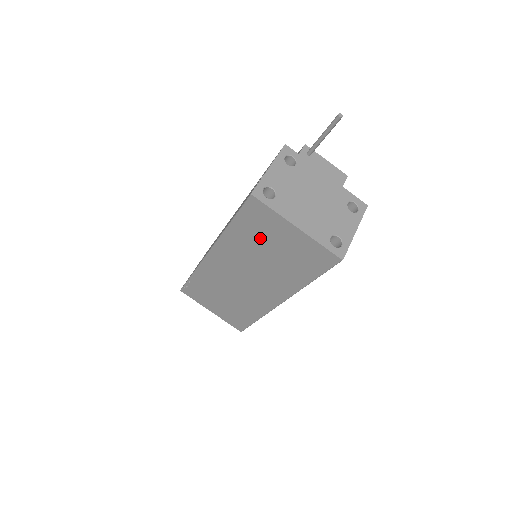
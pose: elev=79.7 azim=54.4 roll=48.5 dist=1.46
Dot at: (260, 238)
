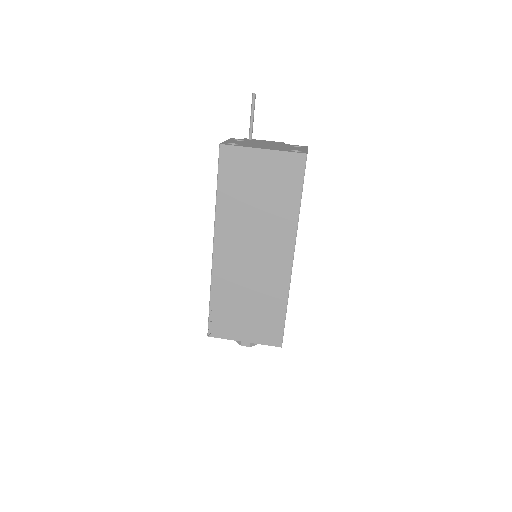
Dot at: (244, 187)
